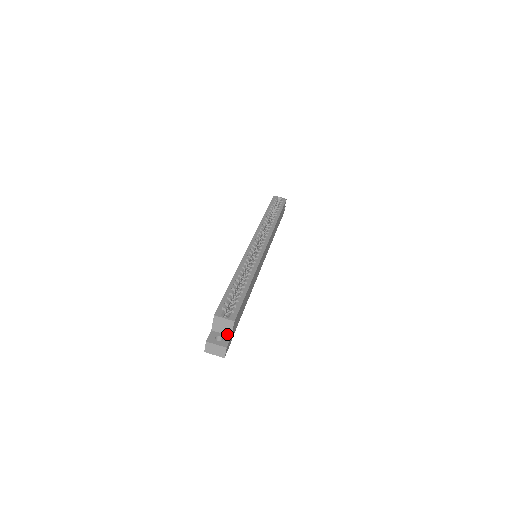
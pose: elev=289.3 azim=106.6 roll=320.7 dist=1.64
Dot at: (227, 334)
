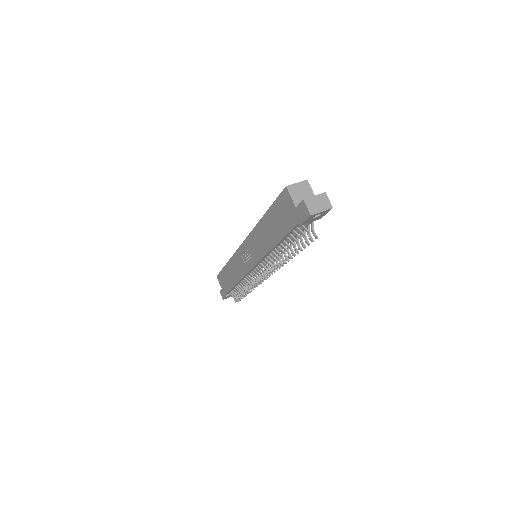
Dot at: occluded
